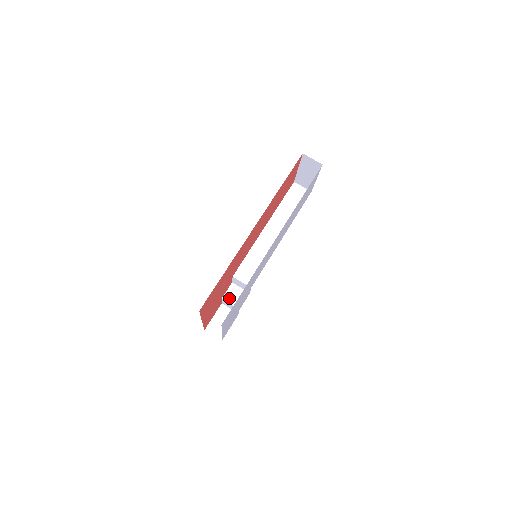
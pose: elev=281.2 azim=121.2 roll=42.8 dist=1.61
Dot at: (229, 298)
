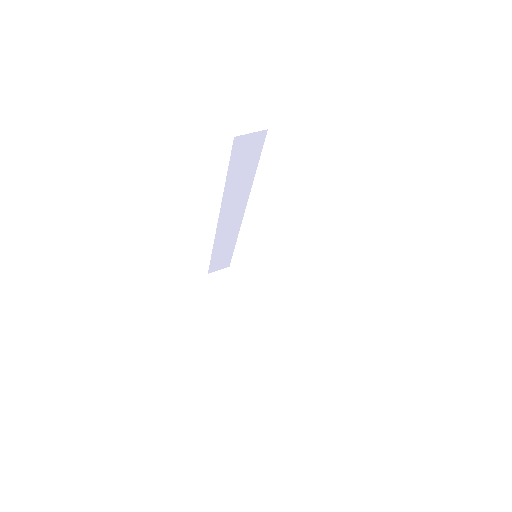
Dot at: (292, 288)
